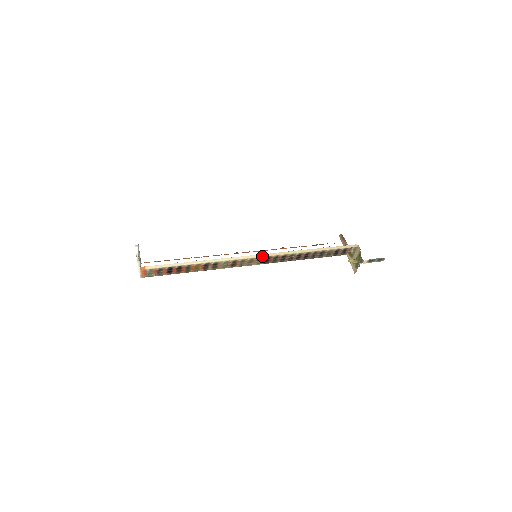
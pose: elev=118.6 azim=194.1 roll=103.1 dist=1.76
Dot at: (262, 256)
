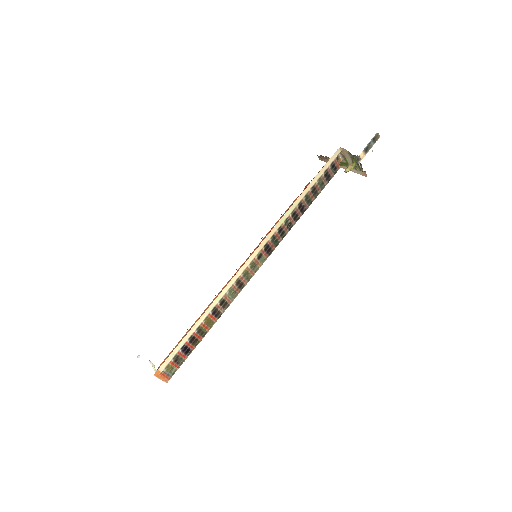
Dot at: (258, 251)
